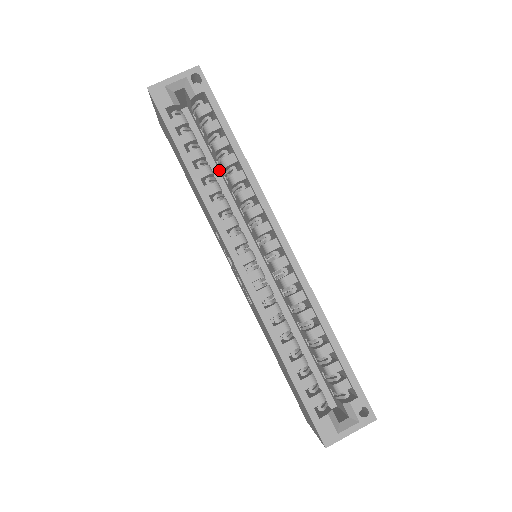
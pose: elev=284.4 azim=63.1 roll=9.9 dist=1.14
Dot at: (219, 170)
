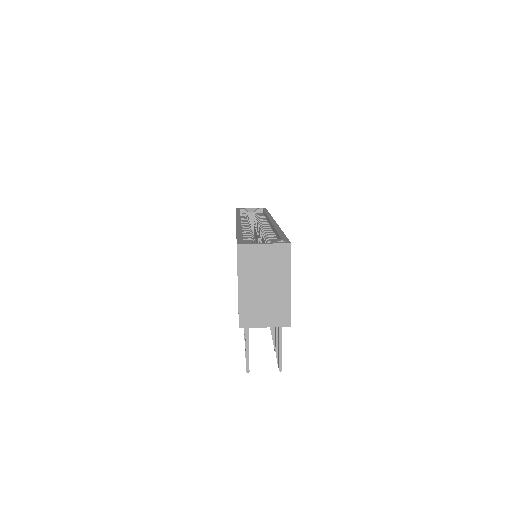
Dot at: (256, 242)
